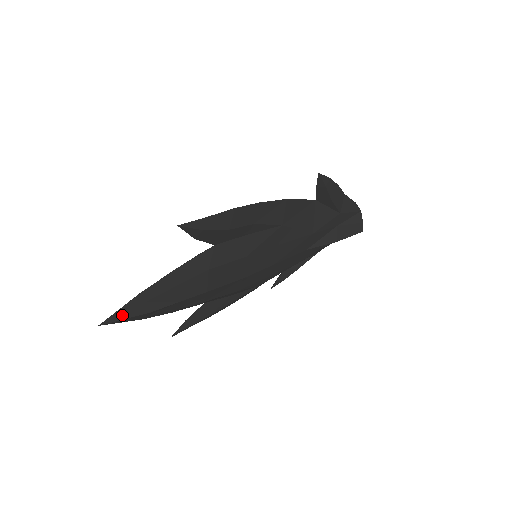
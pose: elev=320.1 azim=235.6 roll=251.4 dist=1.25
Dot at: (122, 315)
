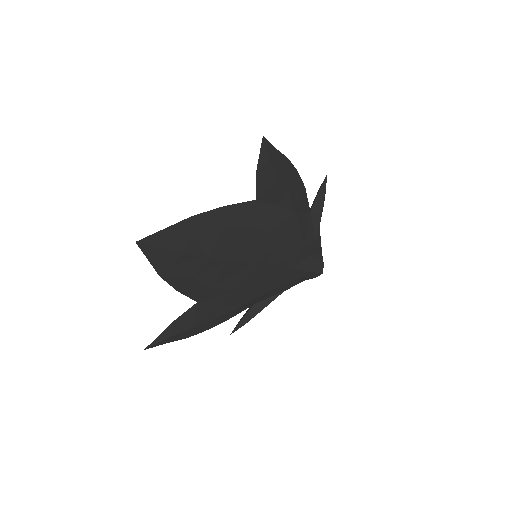
Dot at: (162, 240)
